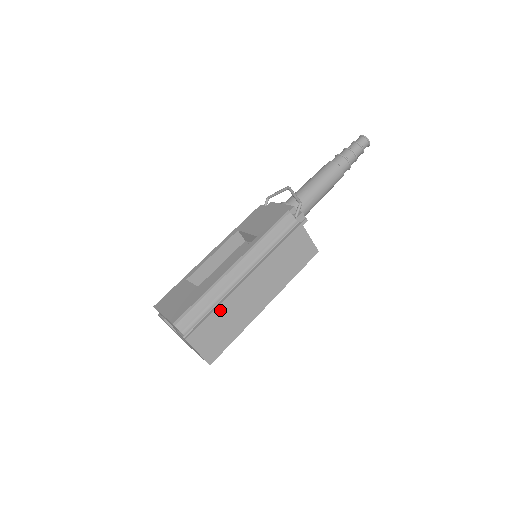
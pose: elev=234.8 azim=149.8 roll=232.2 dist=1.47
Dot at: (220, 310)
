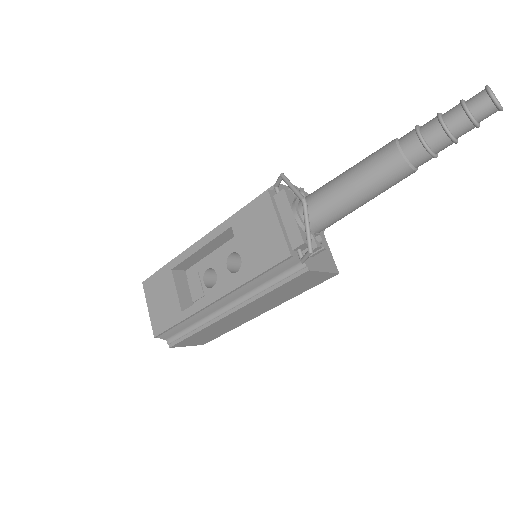
Dot at: (203, 331)
